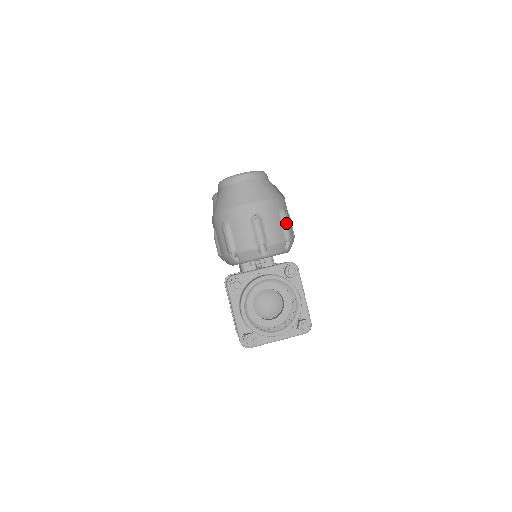
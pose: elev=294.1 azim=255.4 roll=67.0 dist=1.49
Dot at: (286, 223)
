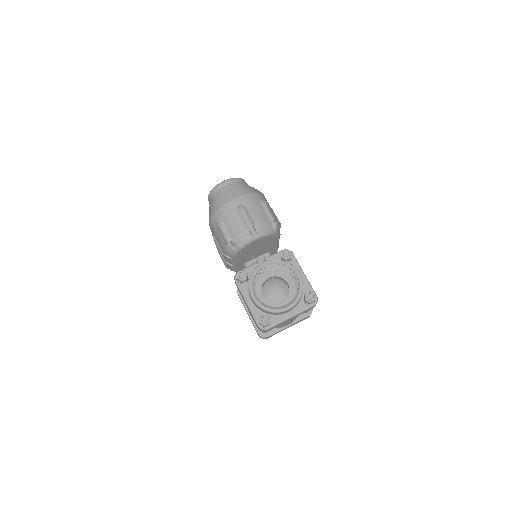
Dot at: (268, 209)
